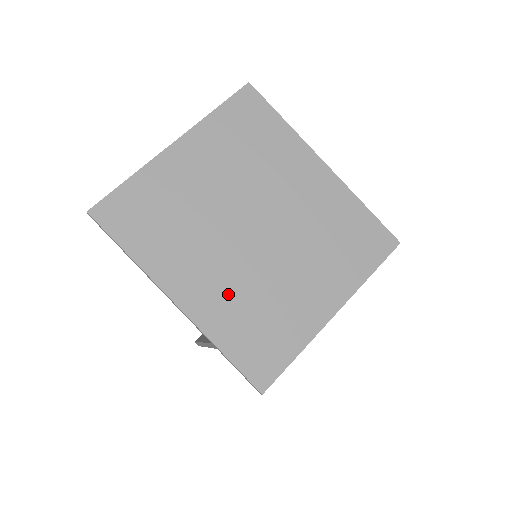
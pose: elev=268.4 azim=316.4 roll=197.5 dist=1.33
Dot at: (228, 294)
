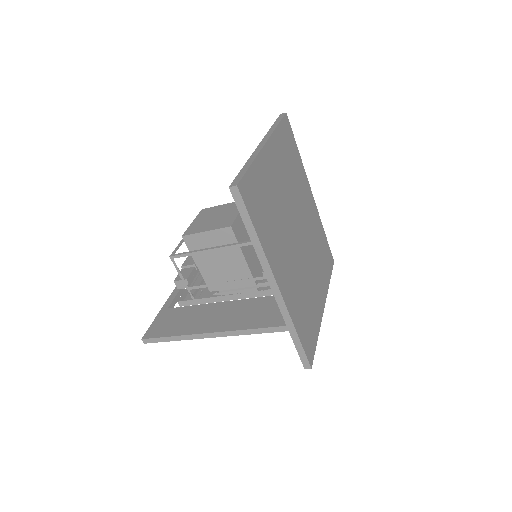
Dot at: (295, 284)
